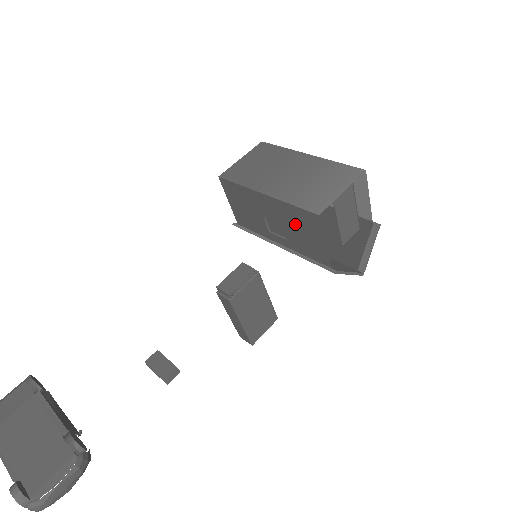
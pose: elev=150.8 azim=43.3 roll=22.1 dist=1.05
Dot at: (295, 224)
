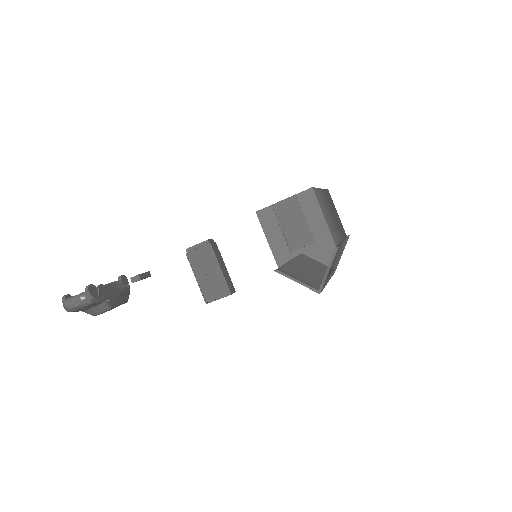
Dot at: occluded
